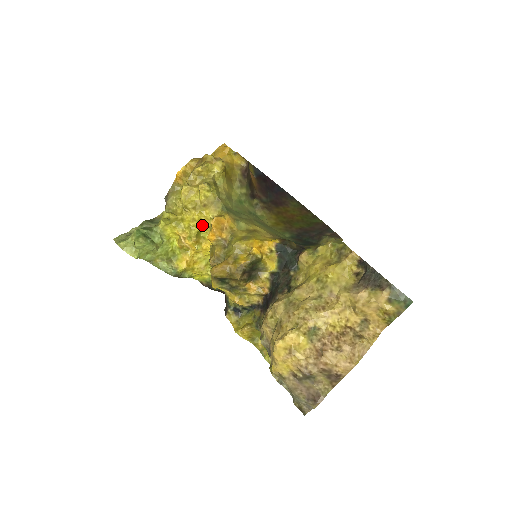
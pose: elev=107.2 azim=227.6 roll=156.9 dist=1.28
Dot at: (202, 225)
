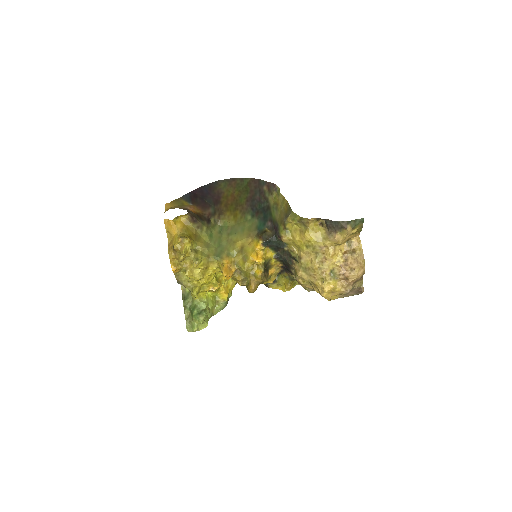
Dot at: (214, 275)
